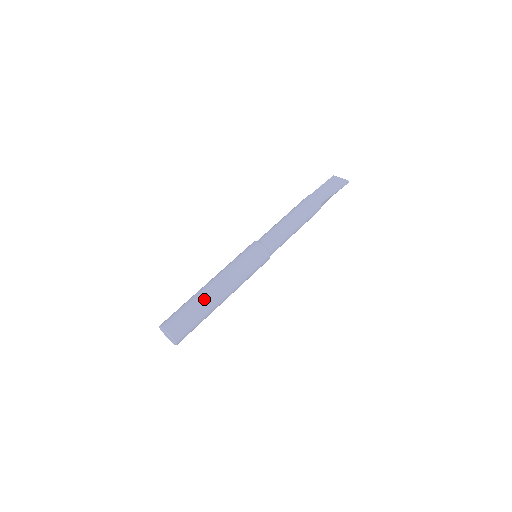
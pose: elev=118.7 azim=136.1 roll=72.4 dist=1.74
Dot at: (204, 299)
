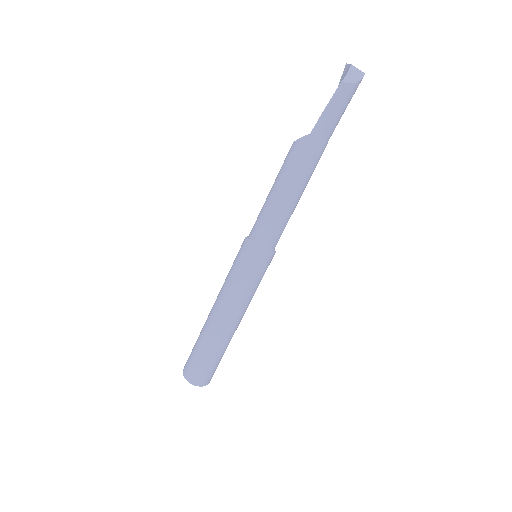
Dot at: (223, 343)
